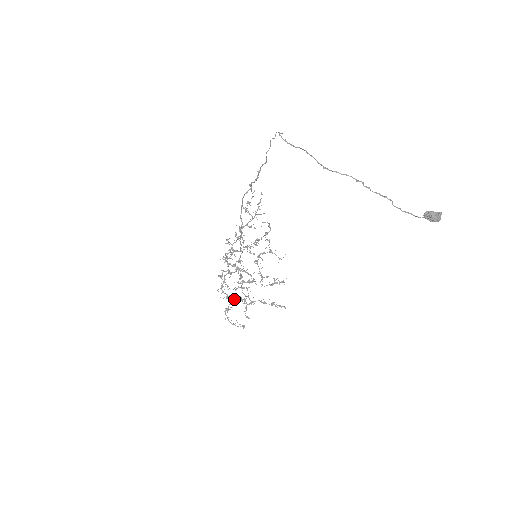
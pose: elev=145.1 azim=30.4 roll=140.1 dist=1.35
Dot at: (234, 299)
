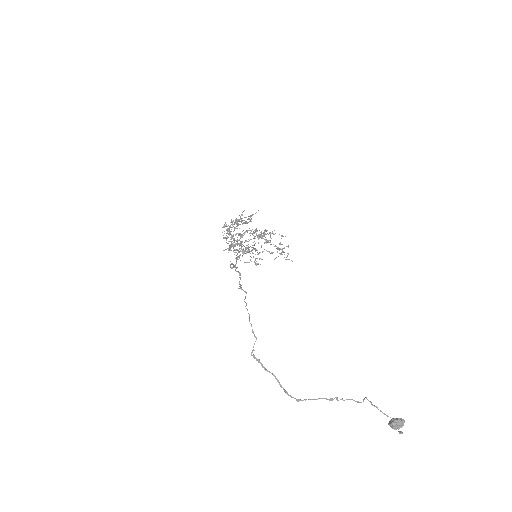
Dot at: occluded
